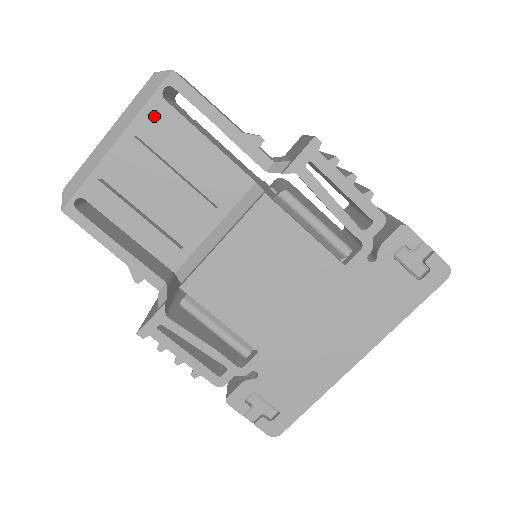
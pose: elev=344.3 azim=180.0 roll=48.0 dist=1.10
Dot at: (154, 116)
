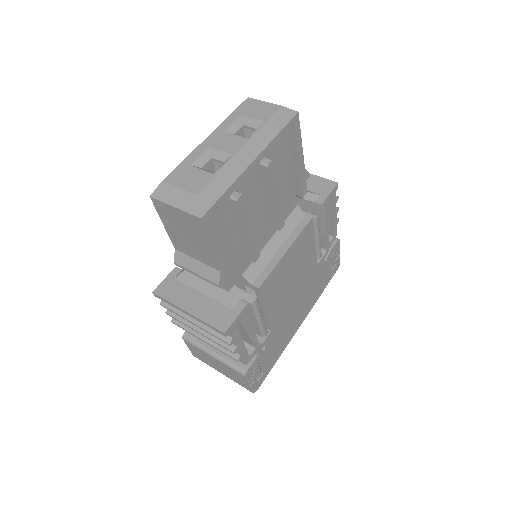
Dot at: (279, 144)
